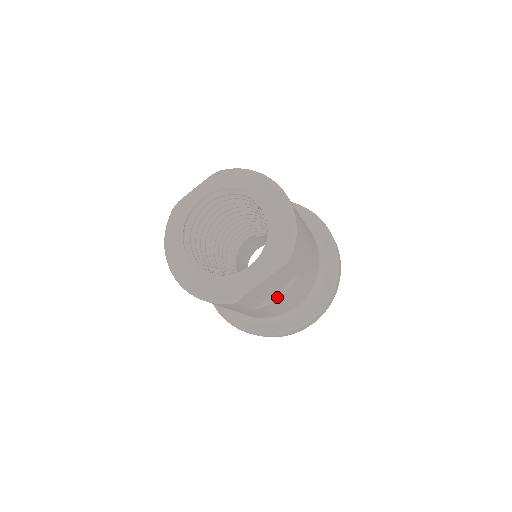
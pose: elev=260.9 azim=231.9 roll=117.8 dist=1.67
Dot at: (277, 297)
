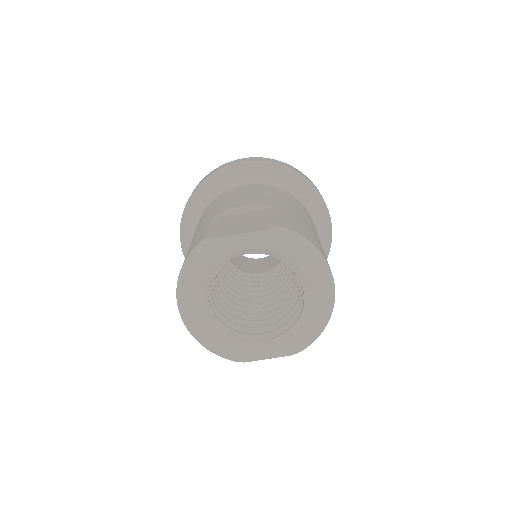
Dot at: occluded
